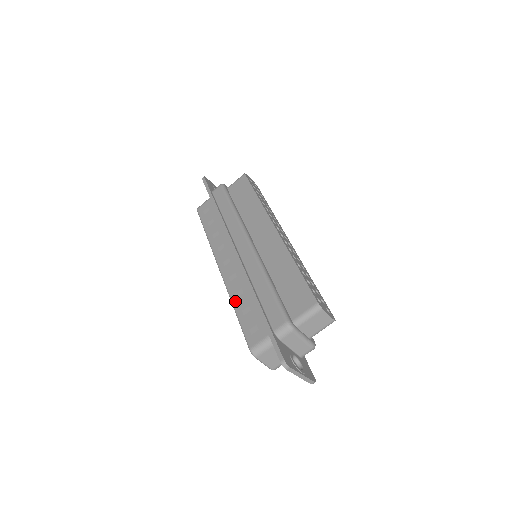
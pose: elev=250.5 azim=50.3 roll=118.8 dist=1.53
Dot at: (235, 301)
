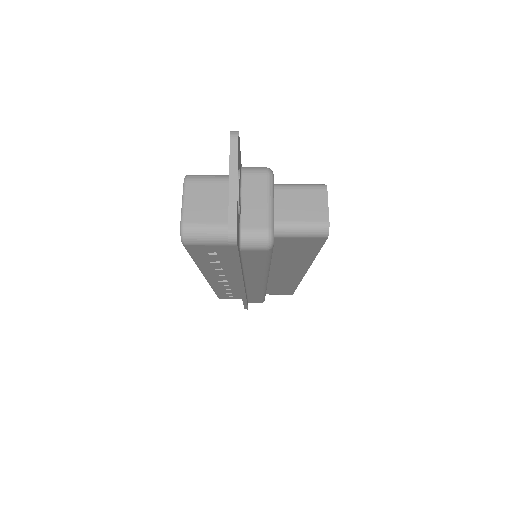
Dot at: occluded
